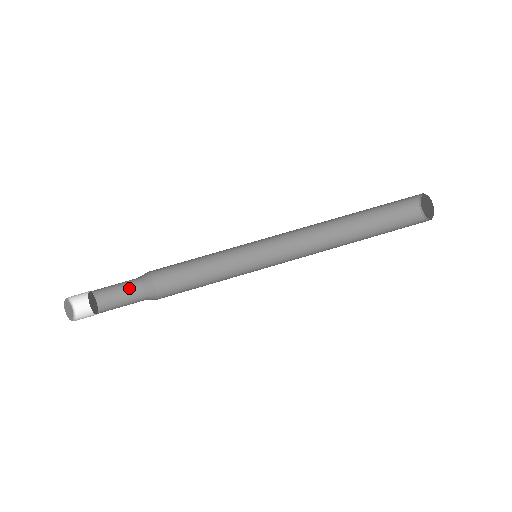
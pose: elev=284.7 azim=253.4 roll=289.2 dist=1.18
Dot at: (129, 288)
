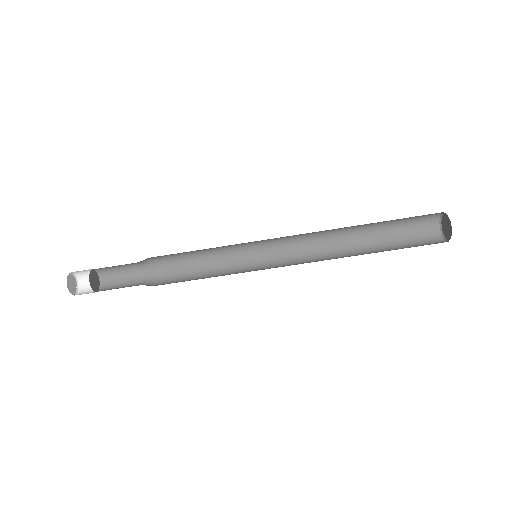
Dot at: (126, 264)
